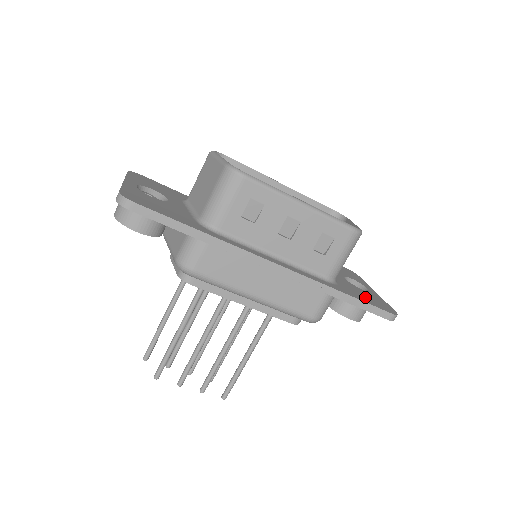
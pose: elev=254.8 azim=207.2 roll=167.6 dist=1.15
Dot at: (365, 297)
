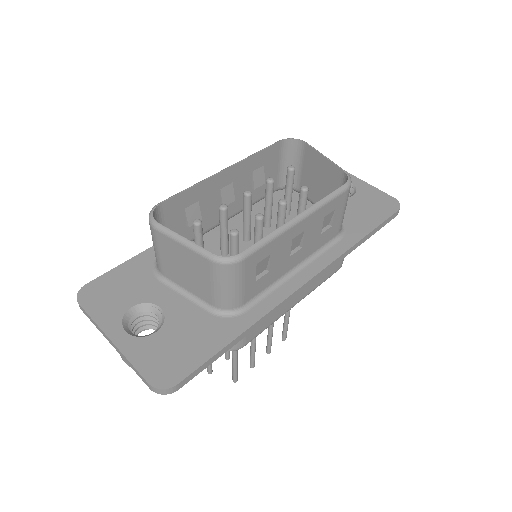
Dot at: (368, 212)
